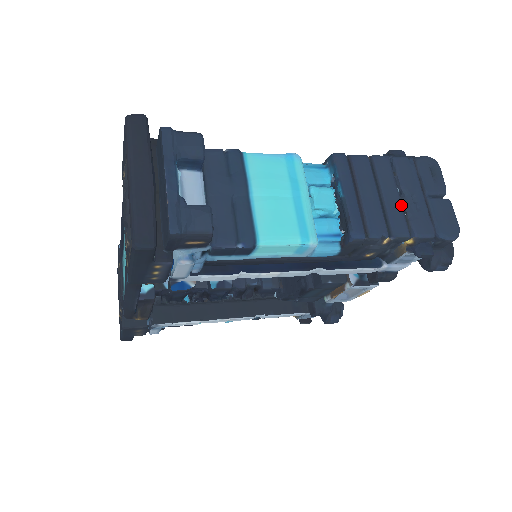
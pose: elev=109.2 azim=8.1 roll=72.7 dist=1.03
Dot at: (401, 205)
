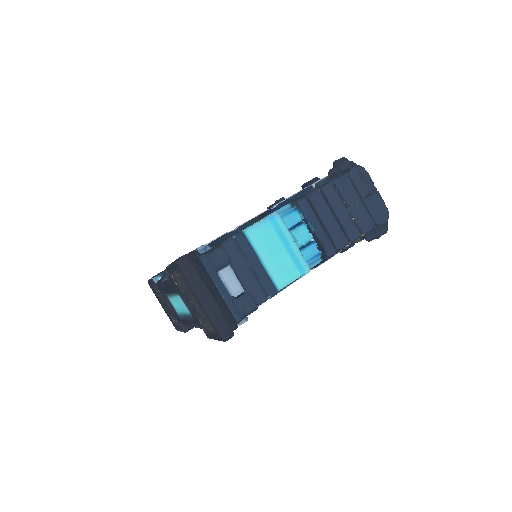
Dot at: (350, 216)
